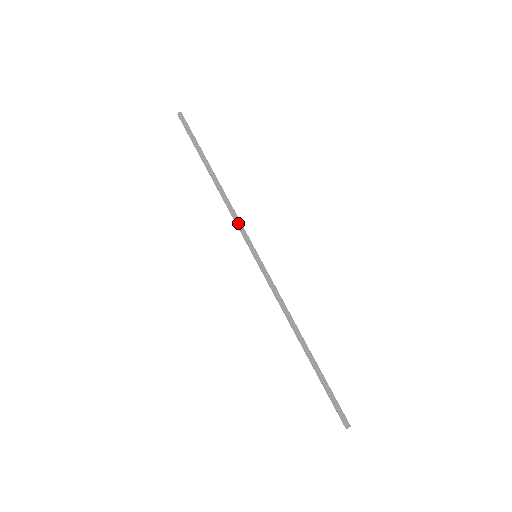
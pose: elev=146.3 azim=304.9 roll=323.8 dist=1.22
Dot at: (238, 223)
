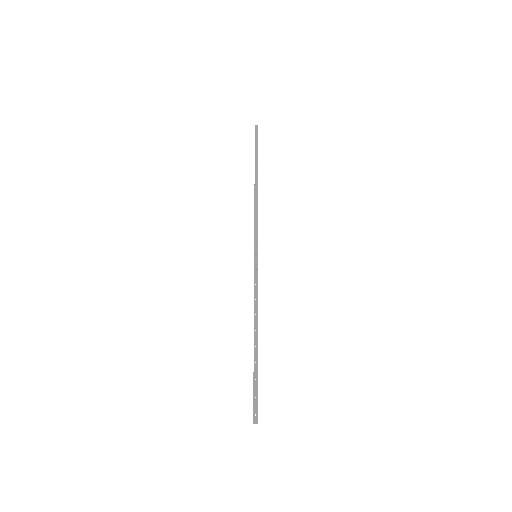
Dot at: (255, 225)
